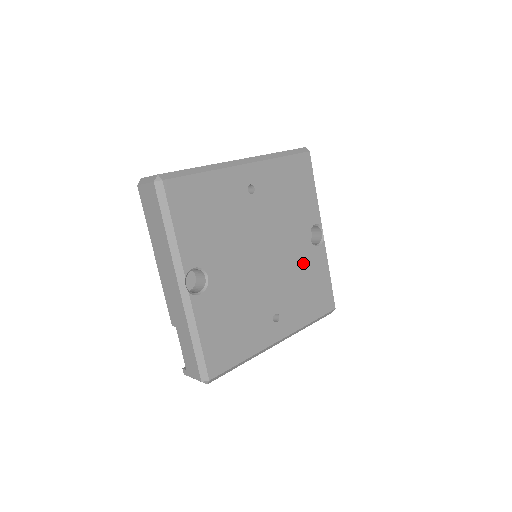
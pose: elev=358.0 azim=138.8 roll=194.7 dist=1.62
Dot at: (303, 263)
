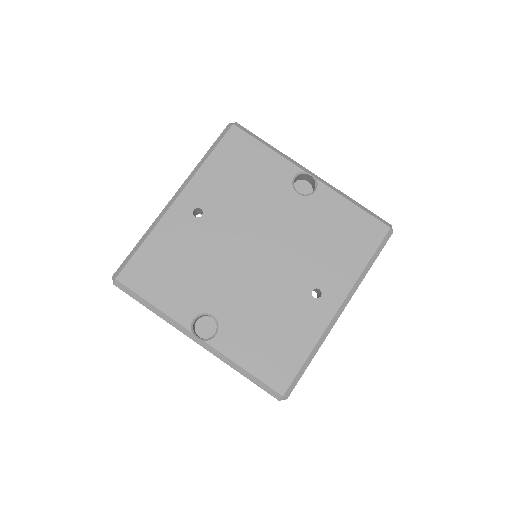
Dot at: (309, 222)
